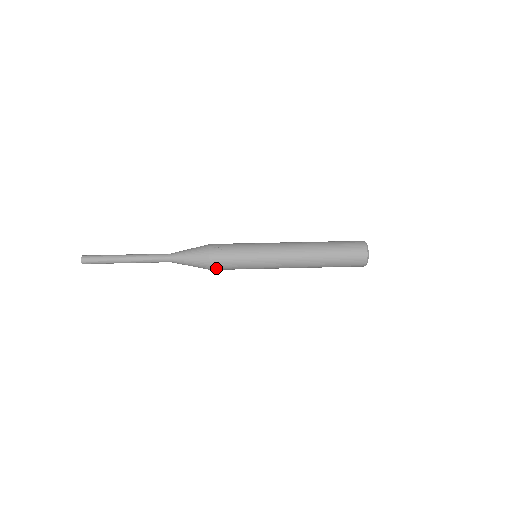
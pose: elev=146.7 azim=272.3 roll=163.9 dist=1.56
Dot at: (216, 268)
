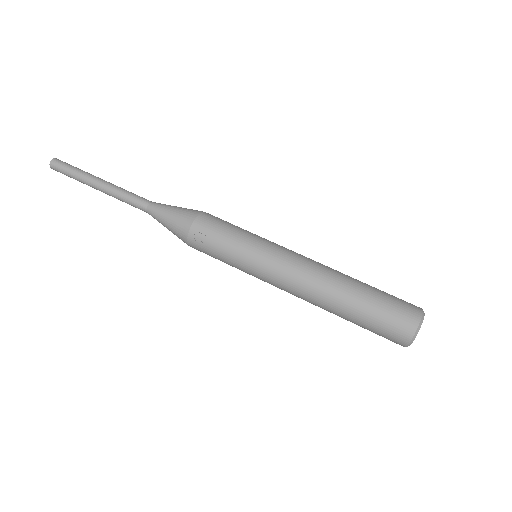
Dot at: occluded
